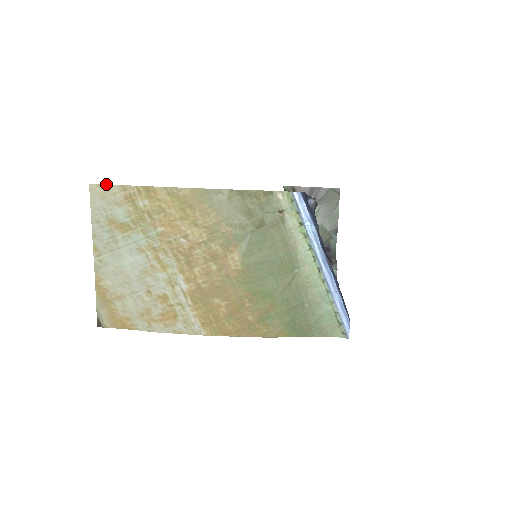
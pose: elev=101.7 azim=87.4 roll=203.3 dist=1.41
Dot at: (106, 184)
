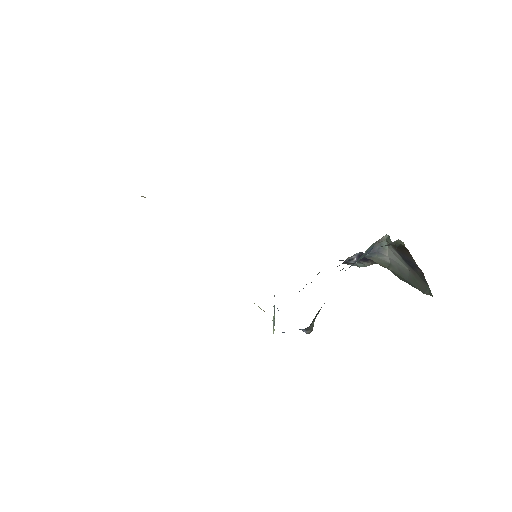
Dot at: occluded
